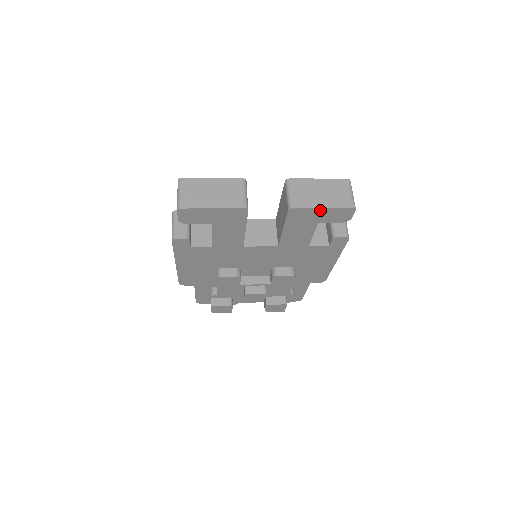
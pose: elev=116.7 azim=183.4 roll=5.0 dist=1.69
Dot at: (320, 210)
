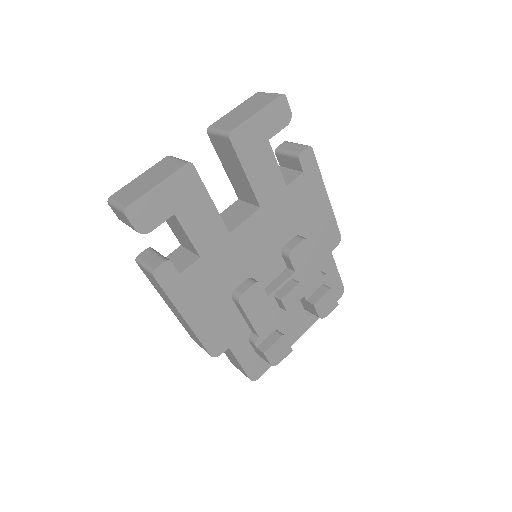
Dot at: (256, 118)
